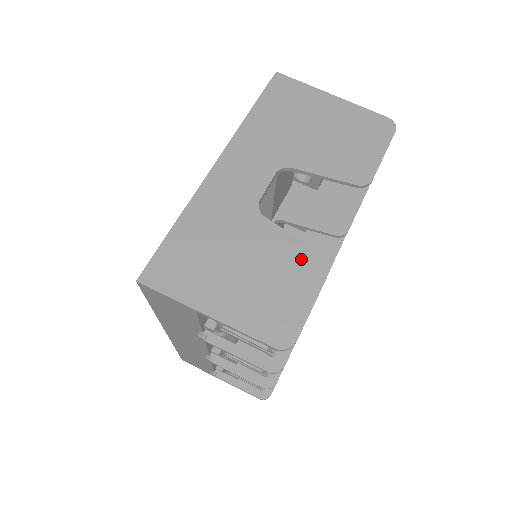
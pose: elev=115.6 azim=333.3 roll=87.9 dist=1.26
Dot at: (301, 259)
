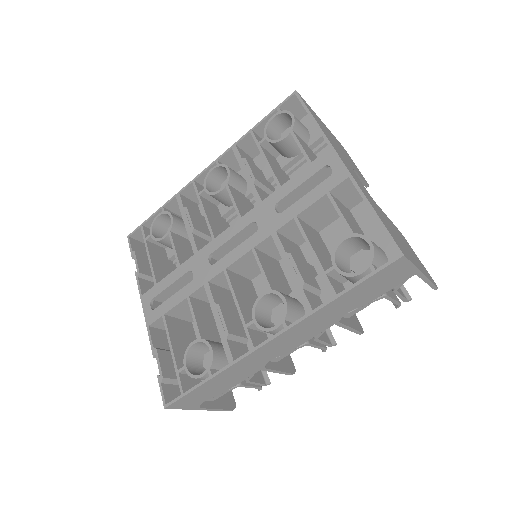
Dot at: (399, 232)
